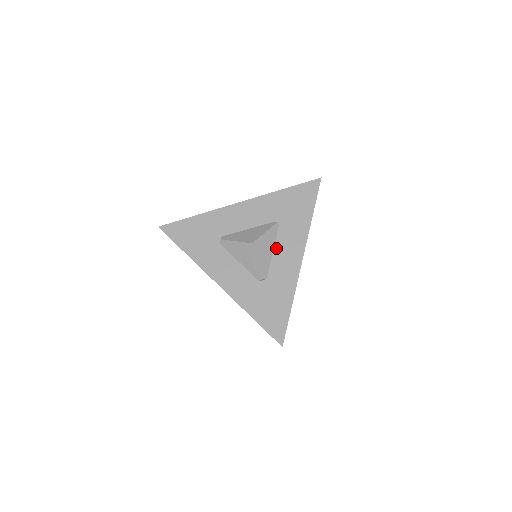
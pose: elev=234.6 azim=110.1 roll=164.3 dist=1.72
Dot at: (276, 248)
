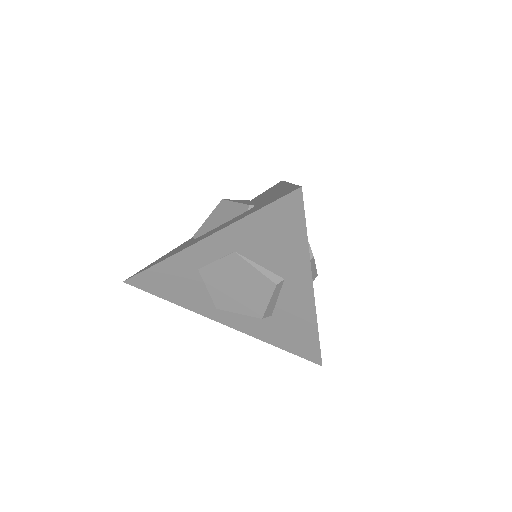
Dot at: (257, 201)
